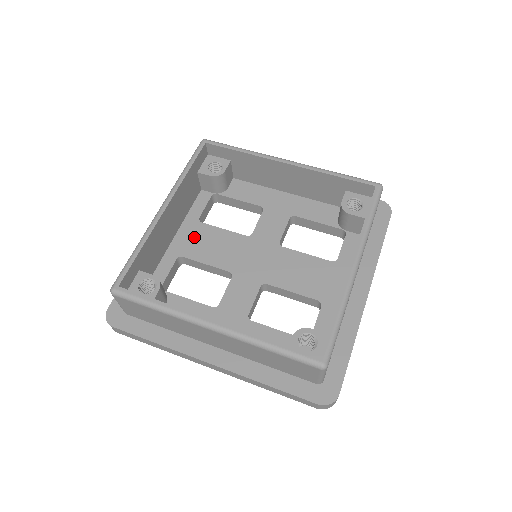
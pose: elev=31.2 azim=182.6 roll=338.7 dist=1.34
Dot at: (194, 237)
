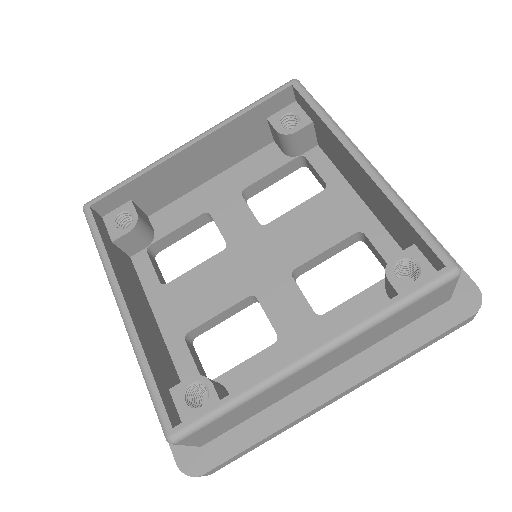
Dot at: (177, 304)
